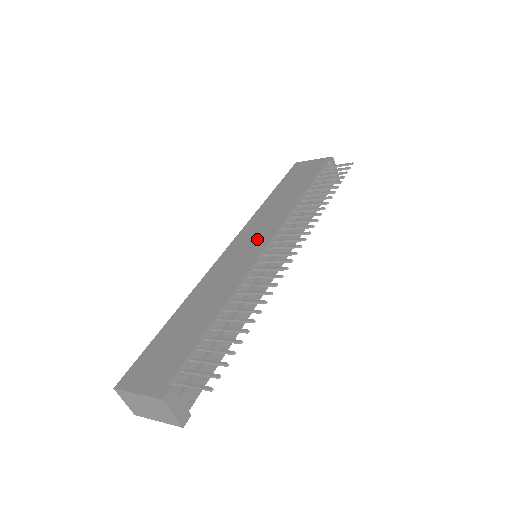
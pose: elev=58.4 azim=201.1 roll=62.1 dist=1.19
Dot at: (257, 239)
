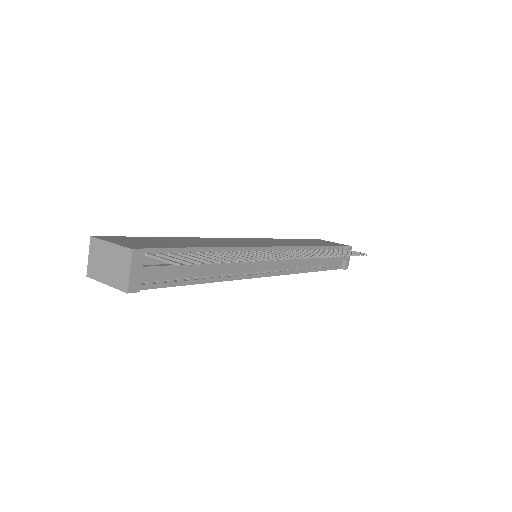
Dot at: (265, 243)
